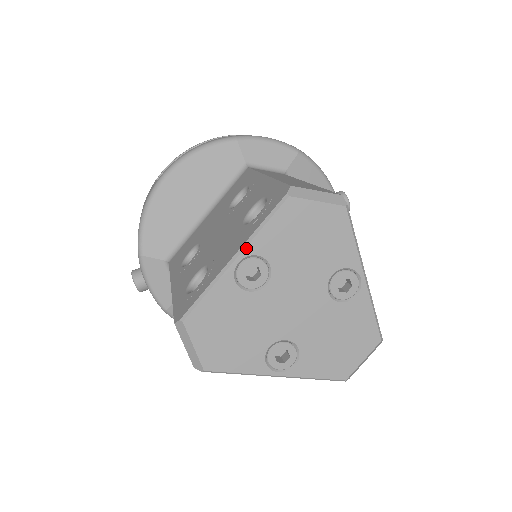
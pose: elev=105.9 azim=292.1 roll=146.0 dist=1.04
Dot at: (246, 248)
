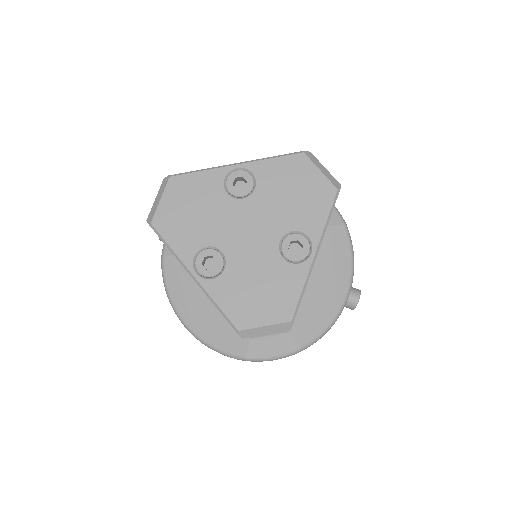
Dot at: (250, 163)
